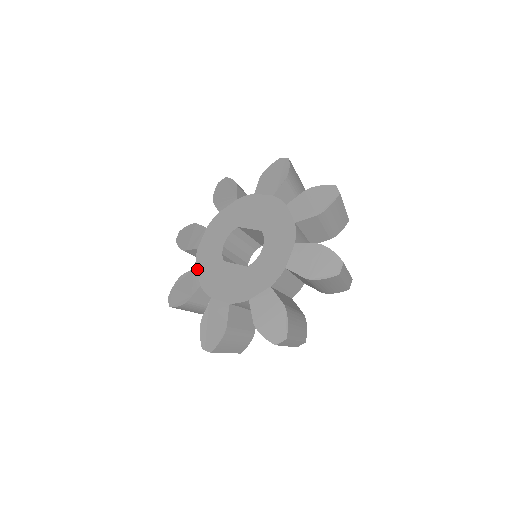
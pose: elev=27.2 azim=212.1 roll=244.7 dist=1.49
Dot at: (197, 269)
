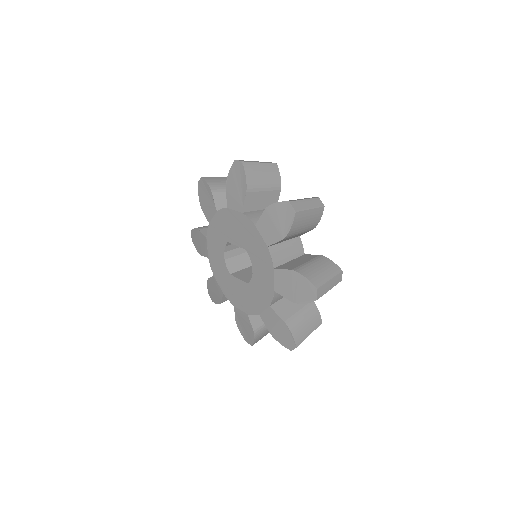
Dot at: (215, 278)
